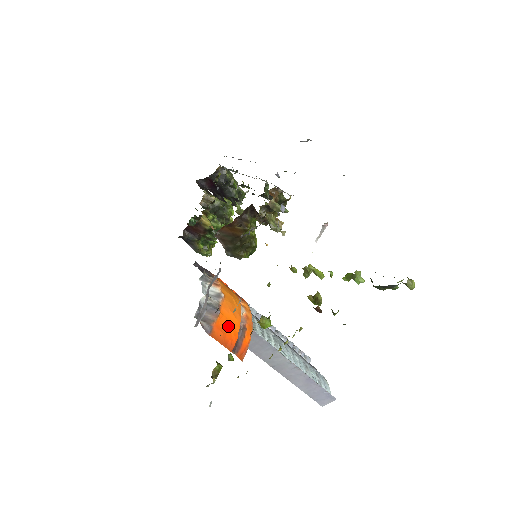
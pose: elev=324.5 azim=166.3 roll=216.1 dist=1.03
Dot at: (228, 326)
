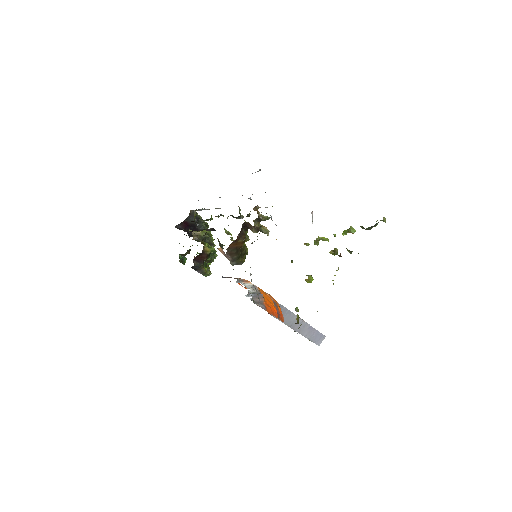
Dot at: (269, 303)
